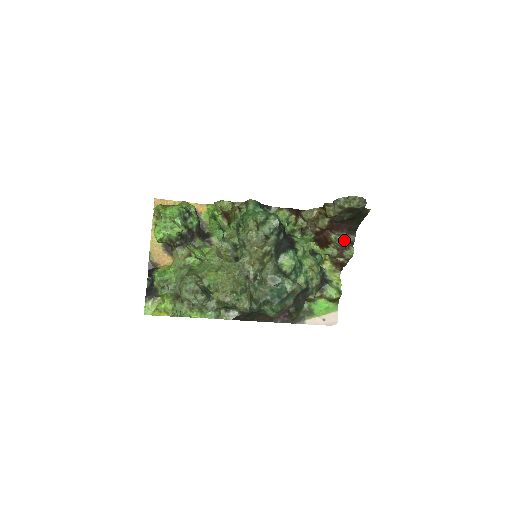
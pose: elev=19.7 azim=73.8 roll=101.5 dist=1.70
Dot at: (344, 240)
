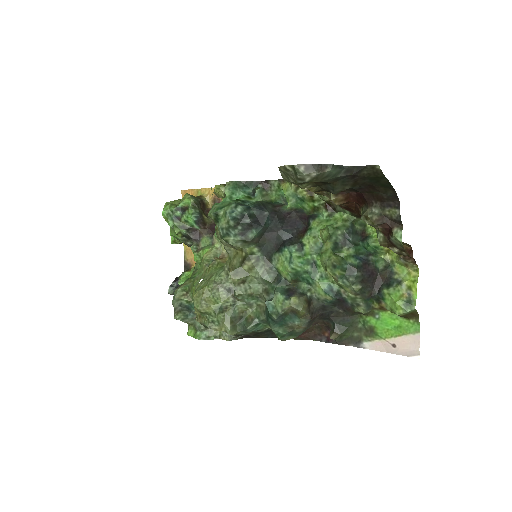
Dot at: (370, 222)
